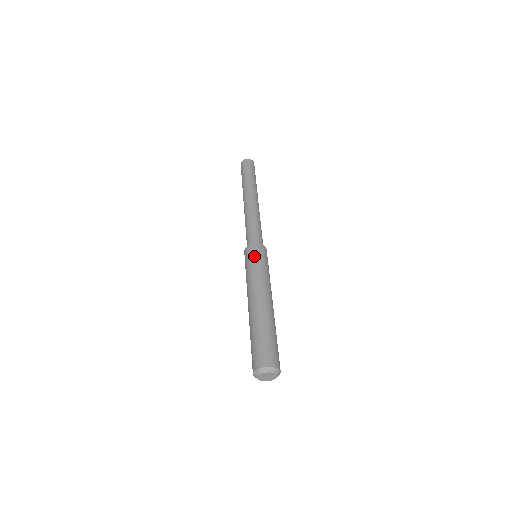
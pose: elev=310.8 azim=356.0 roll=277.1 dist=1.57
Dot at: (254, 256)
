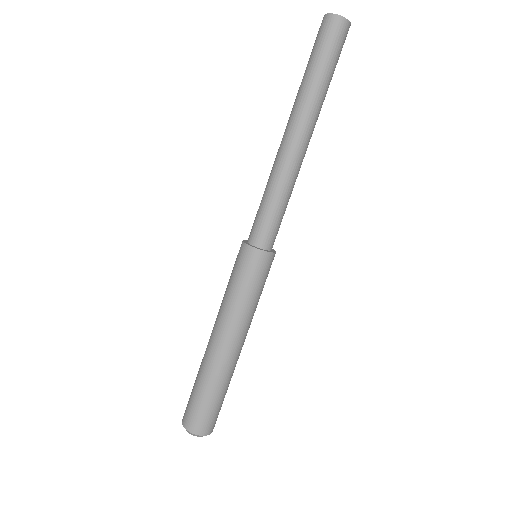
Dot at: (251, 274)
